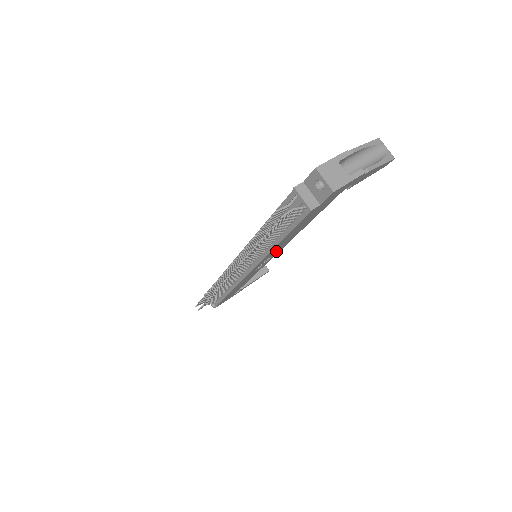
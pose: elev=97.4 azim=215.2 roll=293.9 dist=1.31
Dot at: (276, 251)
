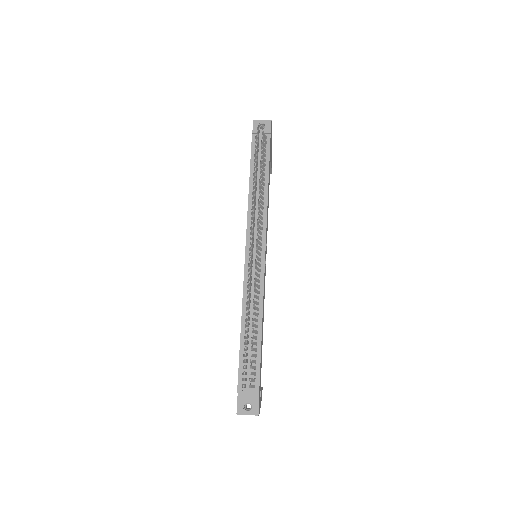
Dot at: occluded
